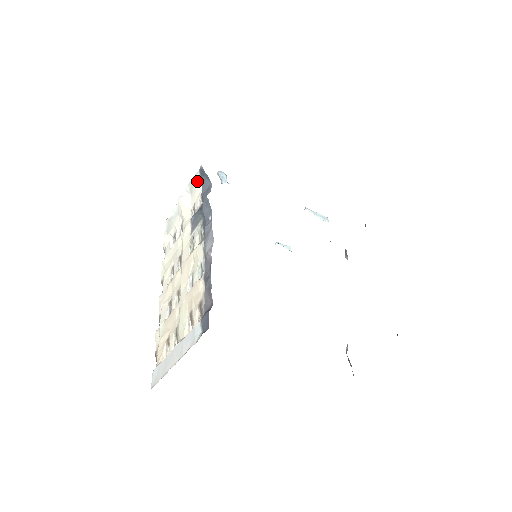
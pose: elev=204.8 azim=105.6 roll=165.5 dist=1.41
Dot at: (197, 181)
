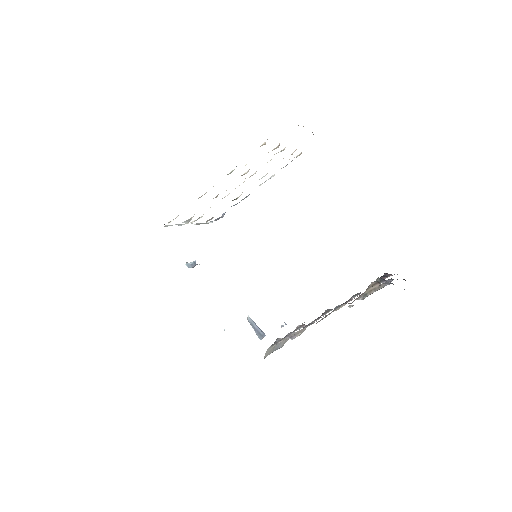
Dot at: (204, 223)
